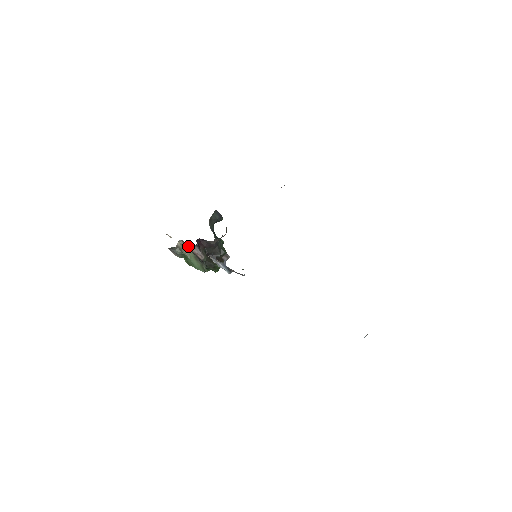
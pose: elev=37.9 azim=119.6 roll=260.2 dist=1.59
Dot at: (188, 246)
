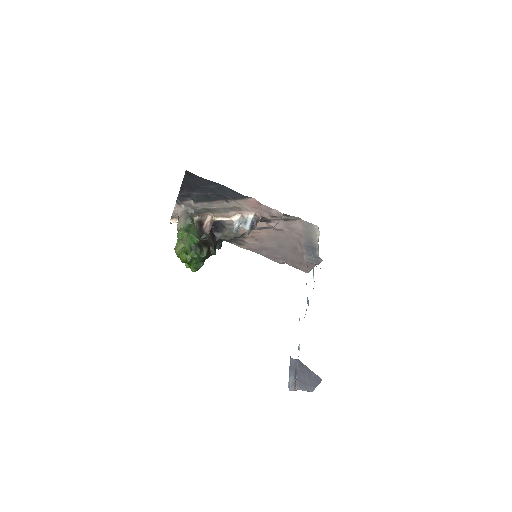
Dot at: (207, 219)
